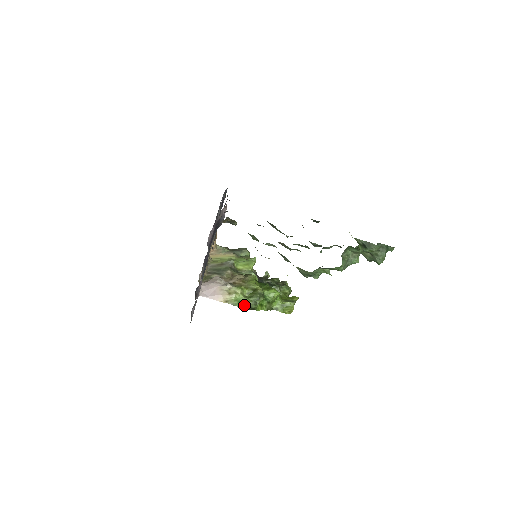
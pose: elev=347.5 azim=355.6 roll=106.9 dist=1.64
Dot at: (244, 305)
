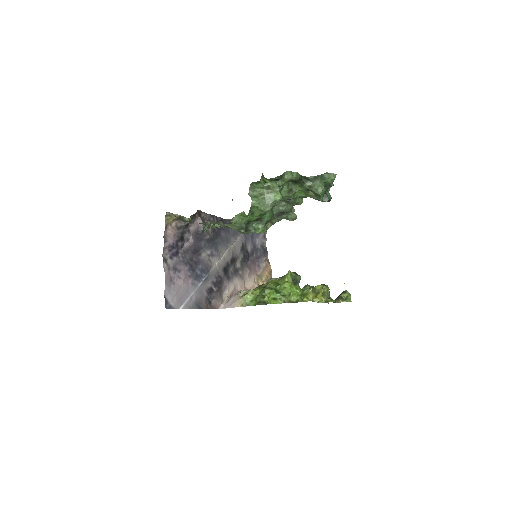
Dot at: (256, 302)
